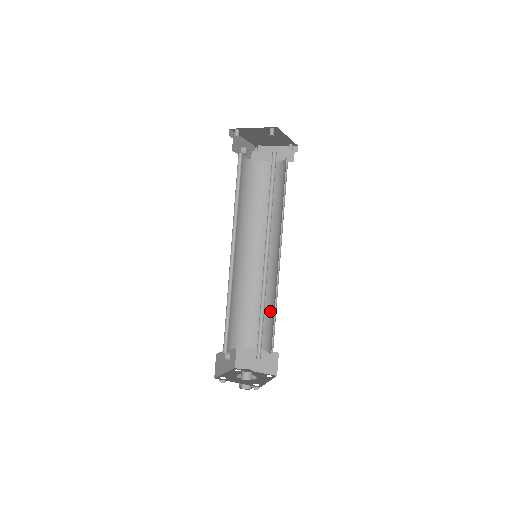
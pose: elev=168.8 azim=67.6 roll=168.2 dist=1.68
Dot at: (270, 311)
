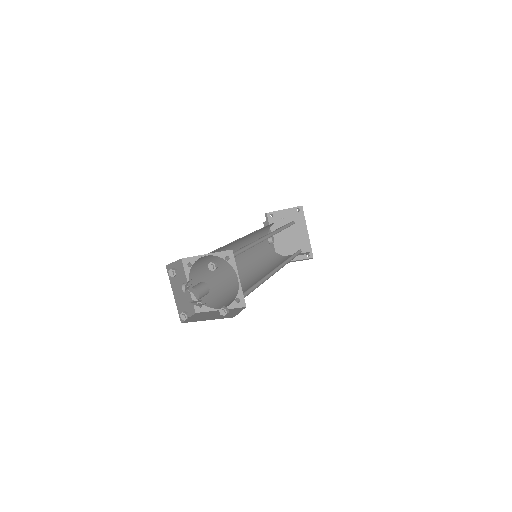
Dot at: occluded
